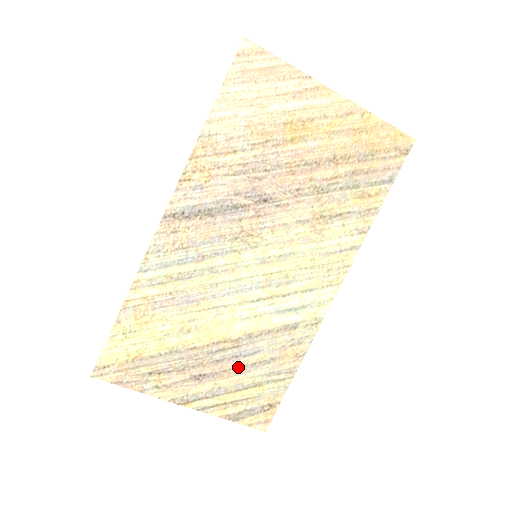
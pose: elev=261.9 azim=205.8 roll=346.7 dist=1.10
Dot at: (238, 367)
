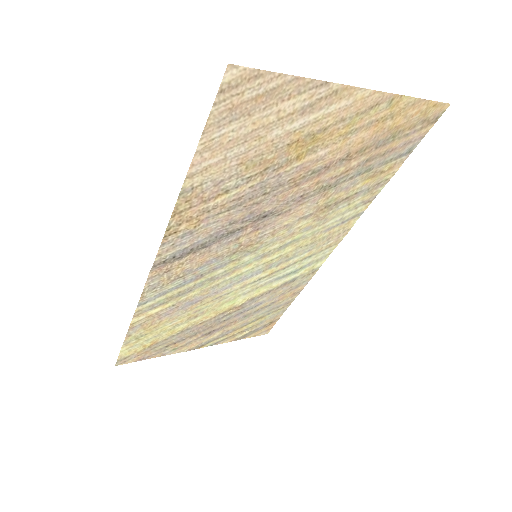
Dot at: (243, 317)
